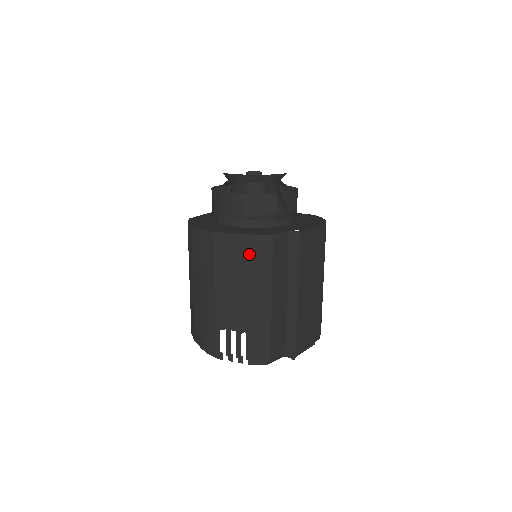
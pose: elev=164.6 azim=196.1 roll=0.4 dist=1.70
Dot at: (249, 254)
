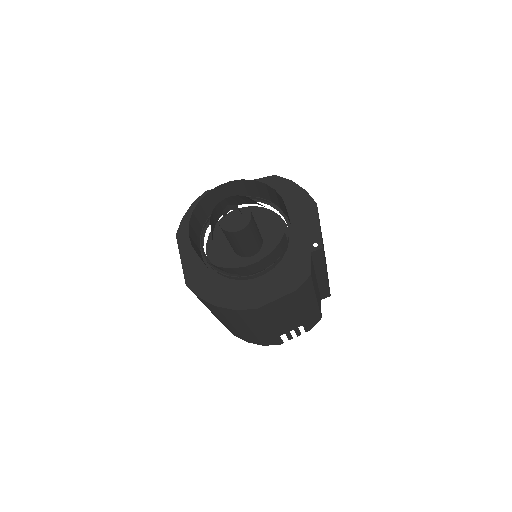
Dot at: (296, 299)
